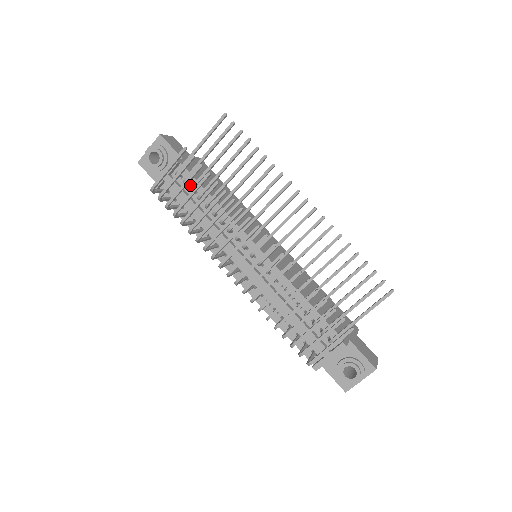
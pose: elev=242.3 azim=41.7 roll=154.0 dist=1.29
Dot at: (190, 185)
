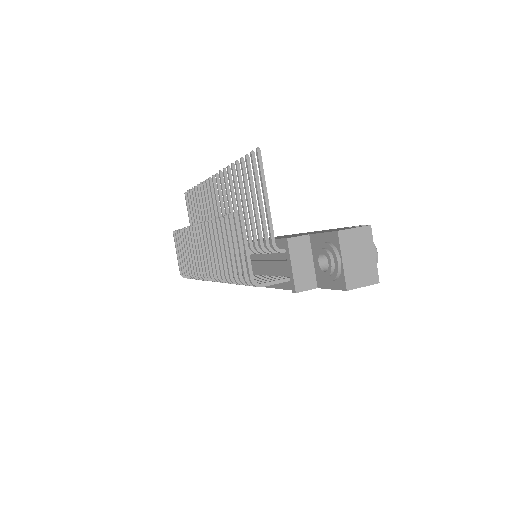
Dot at: occluded
